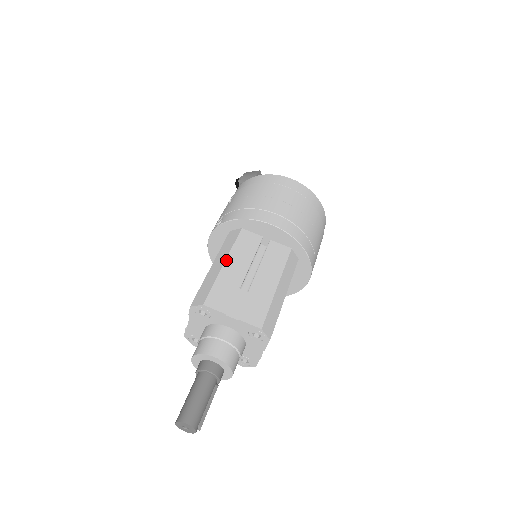
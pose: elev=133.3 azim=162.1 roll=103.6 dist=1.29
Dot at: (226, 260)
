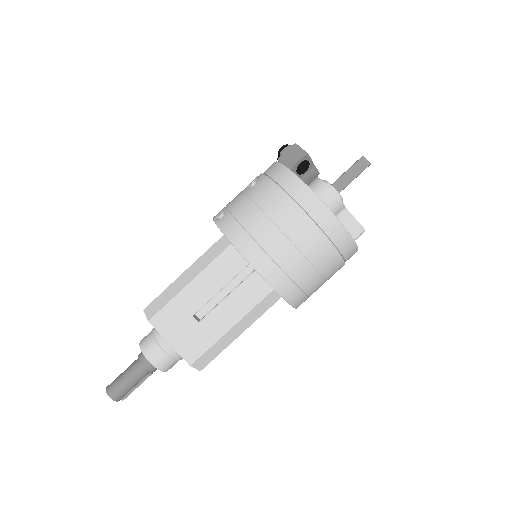
Dot at: (194, 279)
